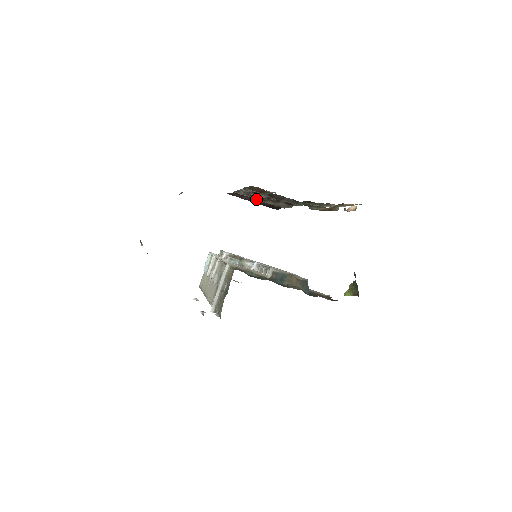
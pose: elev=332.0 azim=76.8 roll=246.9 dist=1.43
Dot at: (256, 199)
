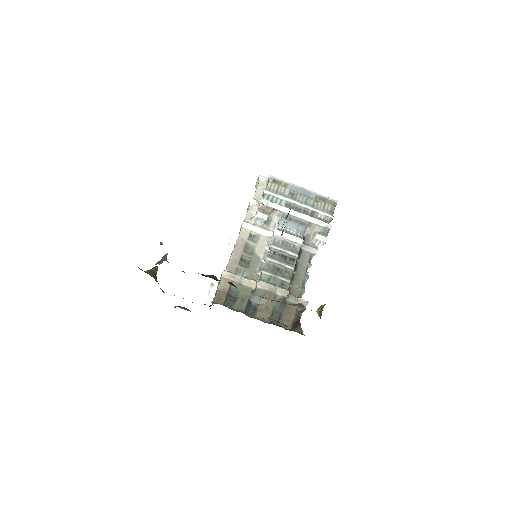
Dot at: occluded
